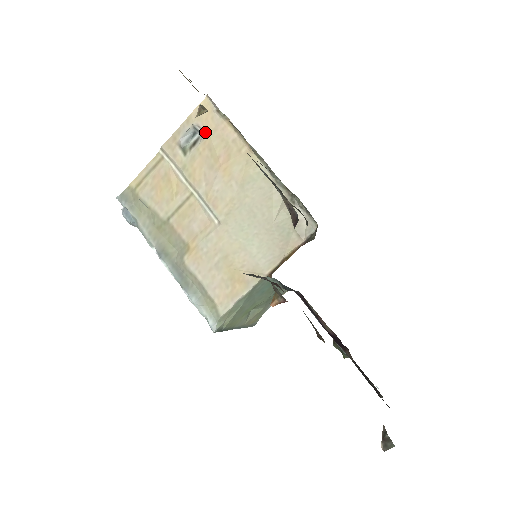
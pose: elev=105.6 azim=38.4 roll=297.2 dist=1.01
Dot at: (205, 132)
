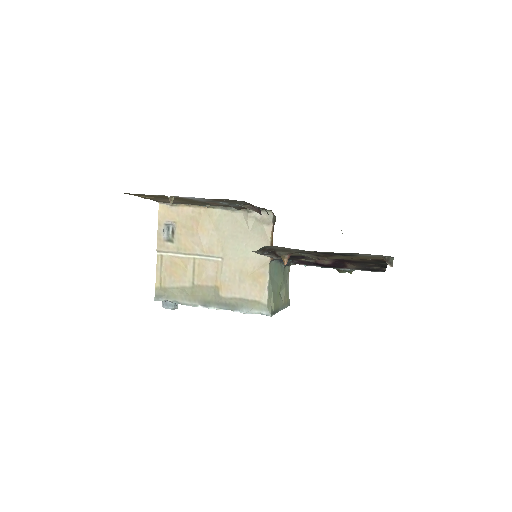
Dot at: (174, 221)
